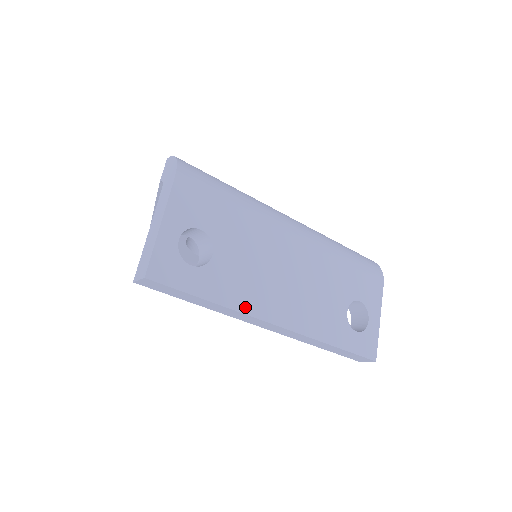
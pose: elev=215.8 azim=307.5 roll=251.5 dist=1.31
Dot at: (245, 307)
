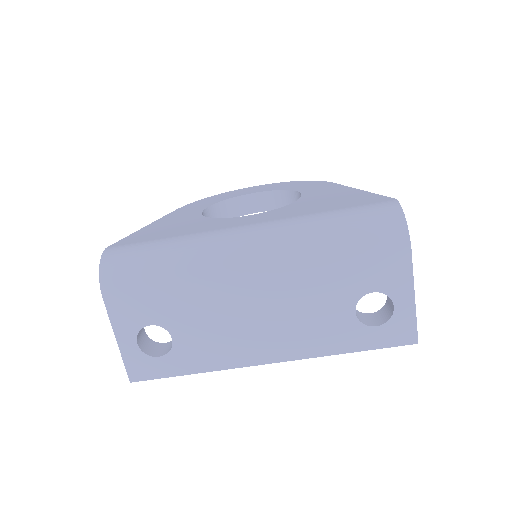
Dot at: (225, 364)
